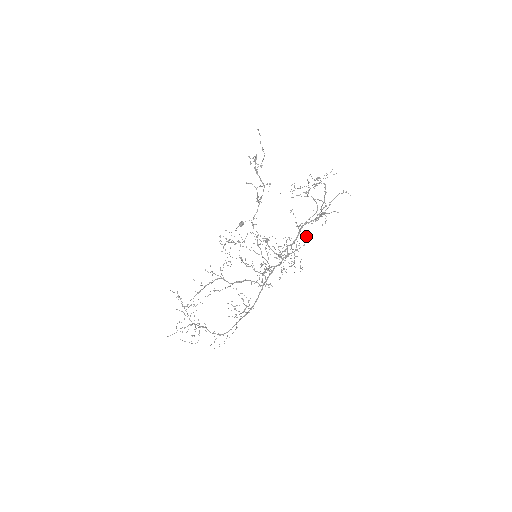
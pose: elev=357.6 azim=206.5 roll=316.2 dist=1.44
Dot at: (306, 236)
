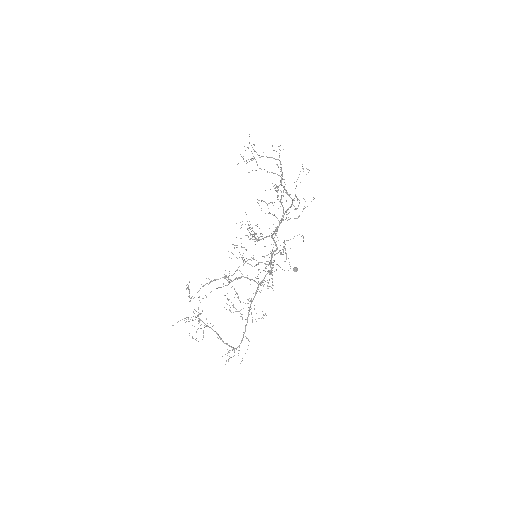
Dot at: occluded
